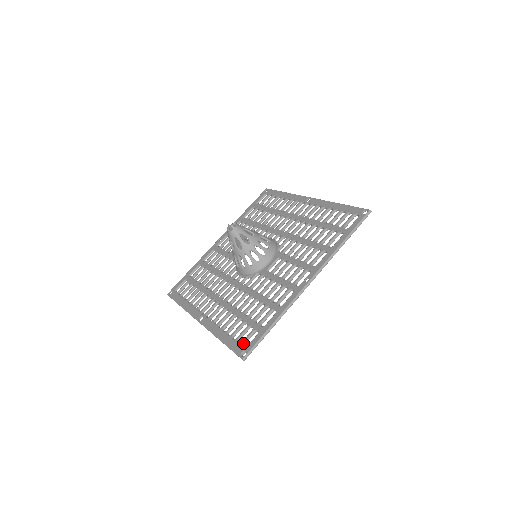
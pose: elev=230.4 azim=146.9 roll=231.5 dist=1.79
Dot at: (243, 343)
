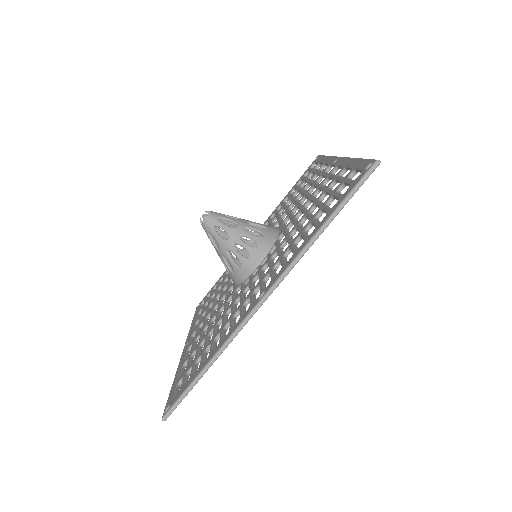
Dot at: (353, 180)
